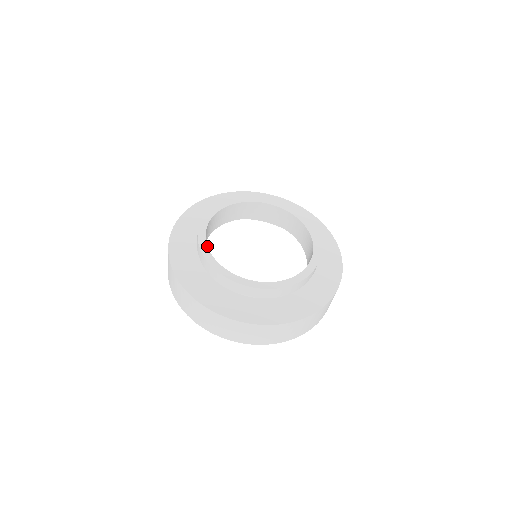
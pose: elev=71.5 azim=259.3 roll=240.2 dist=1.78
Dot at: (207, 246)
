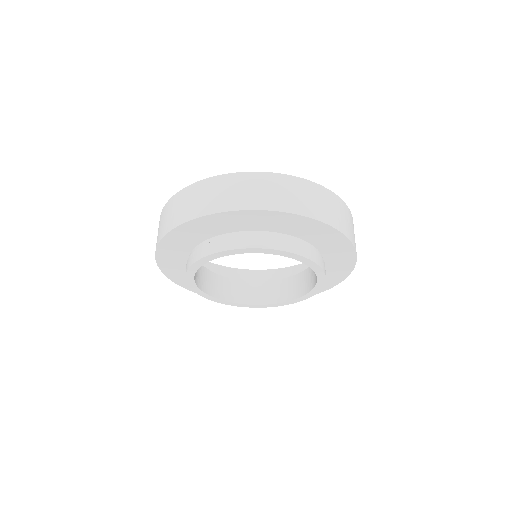
Dot at: (220, 300)
